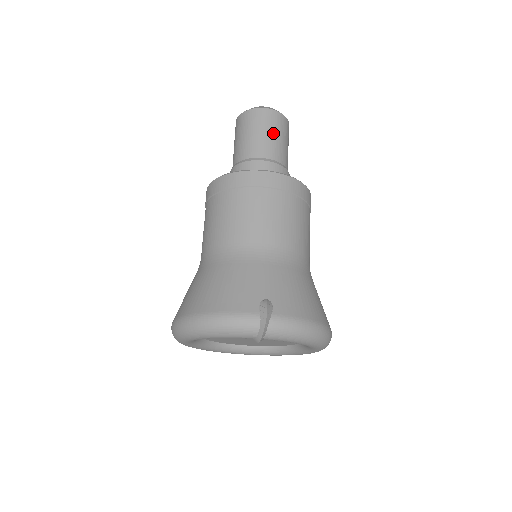
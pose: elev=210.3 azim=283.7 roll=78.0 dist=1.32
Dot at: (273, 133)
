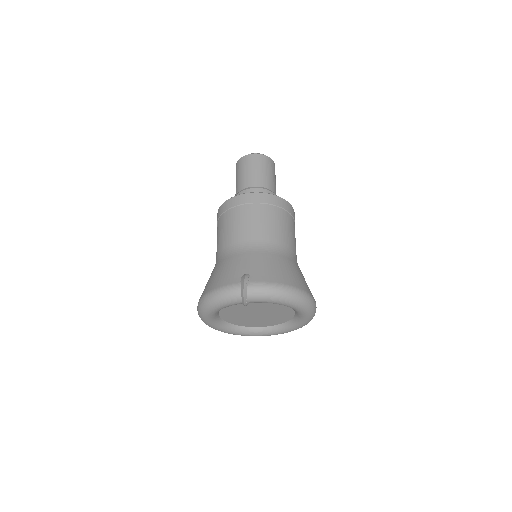
Dot at: (257, 169)
